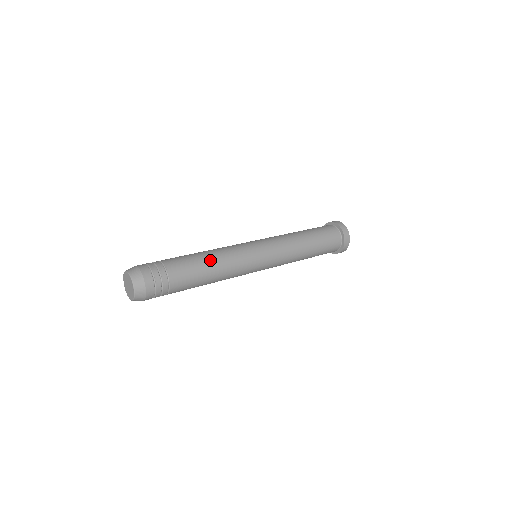
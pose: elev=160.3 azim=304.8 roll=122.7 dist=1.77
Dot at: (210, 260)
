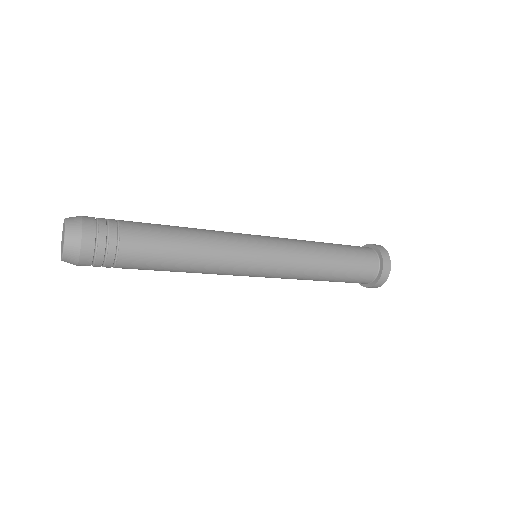
Dot at: (183, 228)
